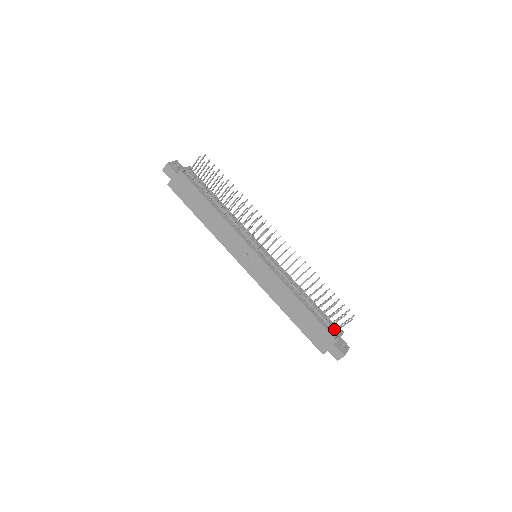
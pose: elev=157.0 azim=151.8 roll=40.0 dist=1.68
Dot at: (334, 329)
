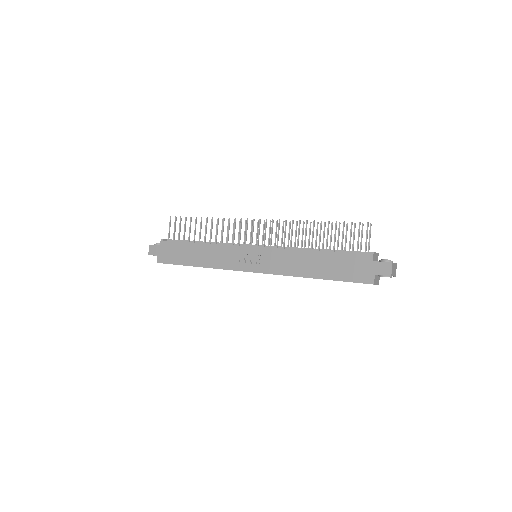
Dot at: (364, 252)
